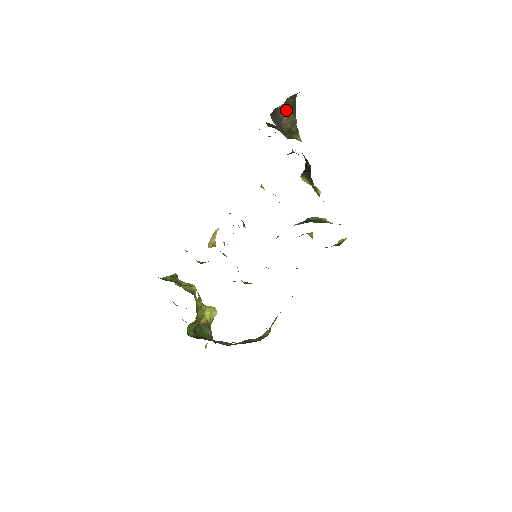
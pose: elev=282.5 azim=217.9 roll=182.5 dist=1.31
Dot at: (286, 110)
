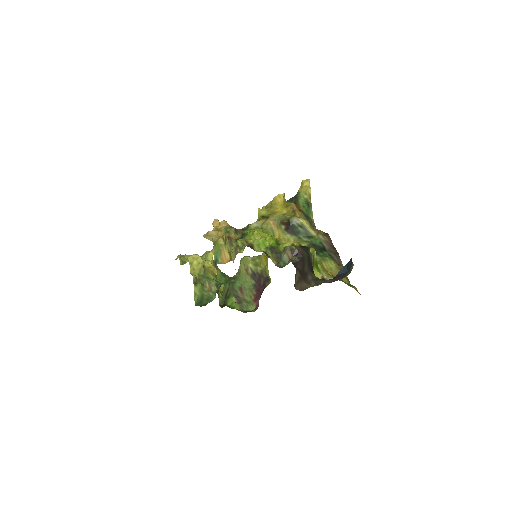
Dot at: occluded
